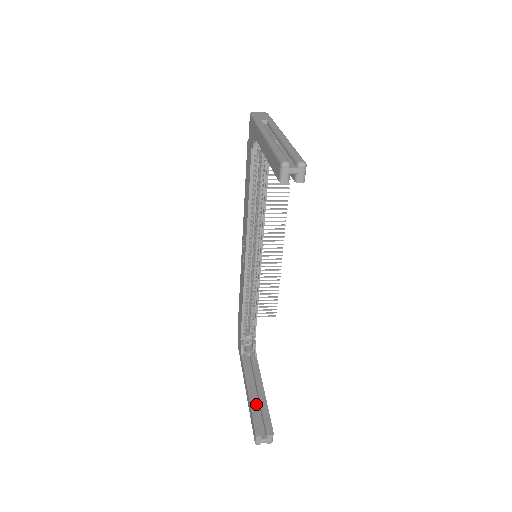
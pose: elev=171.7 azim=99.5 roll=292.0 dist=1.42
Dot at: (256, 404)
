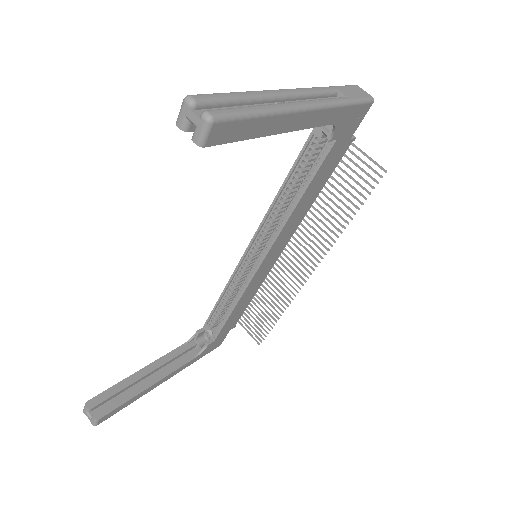
Dot at: (130, 384)
